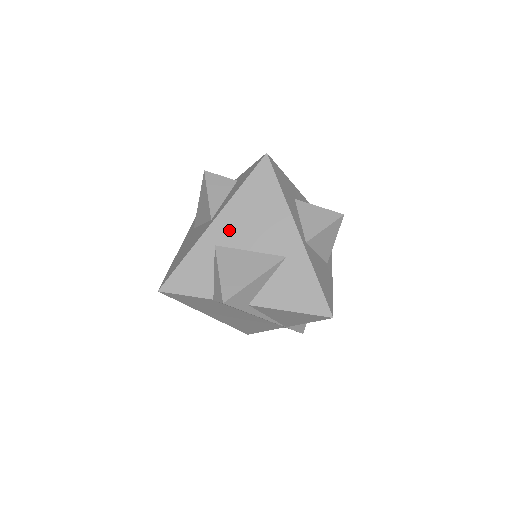
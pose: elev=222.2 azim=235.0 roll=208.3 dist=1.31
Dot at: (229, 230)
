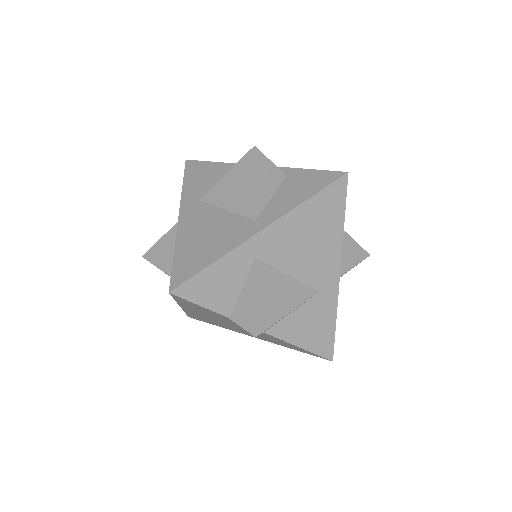
Dot at: (277, 245)
